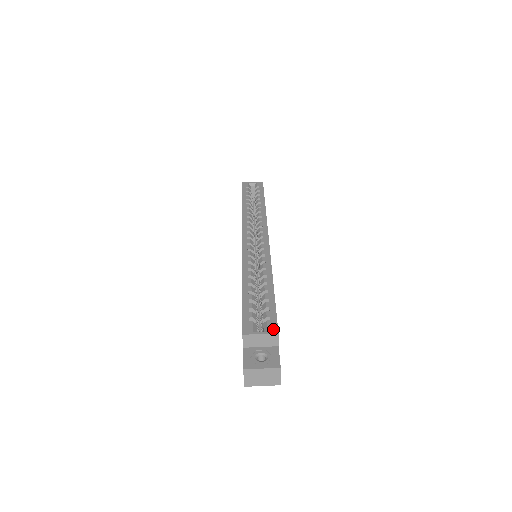
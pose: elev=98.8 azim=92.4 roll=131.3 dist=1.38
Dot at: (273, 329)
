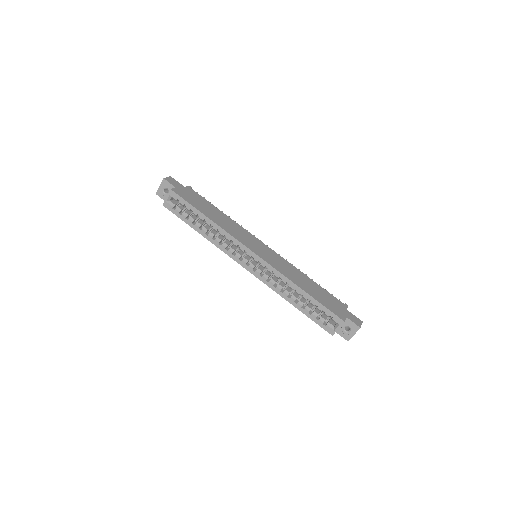
Dot at: (340, 322)
